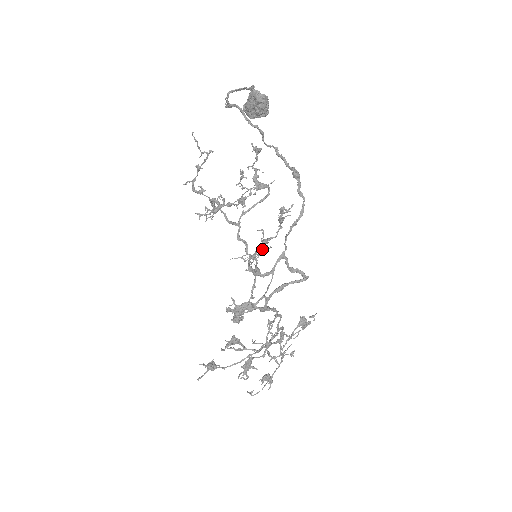
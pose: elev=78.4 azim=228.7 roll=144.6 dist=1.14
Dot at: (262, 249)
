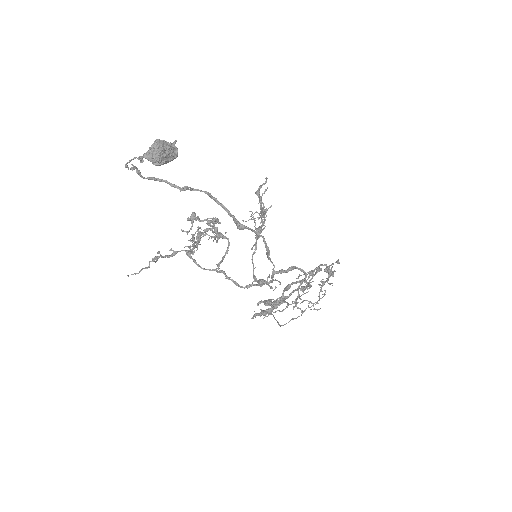
Dot at: (264, 213)
